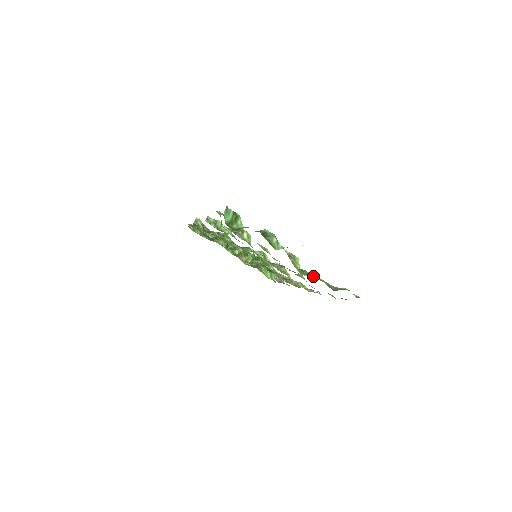
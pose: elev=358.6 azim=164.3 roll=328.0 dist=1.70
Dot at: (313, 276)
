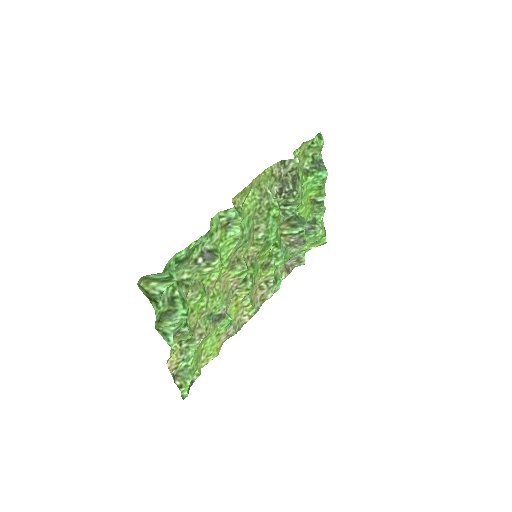
Dot at: (177, 357)
